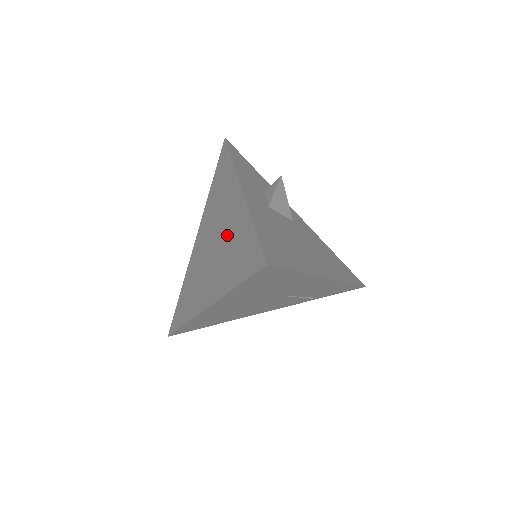
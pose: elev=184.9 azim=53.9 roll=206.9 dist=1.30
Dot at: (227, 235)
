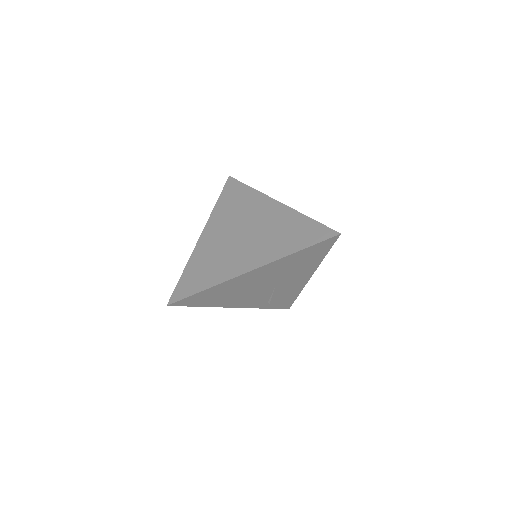
Dot at: (268, 227)
